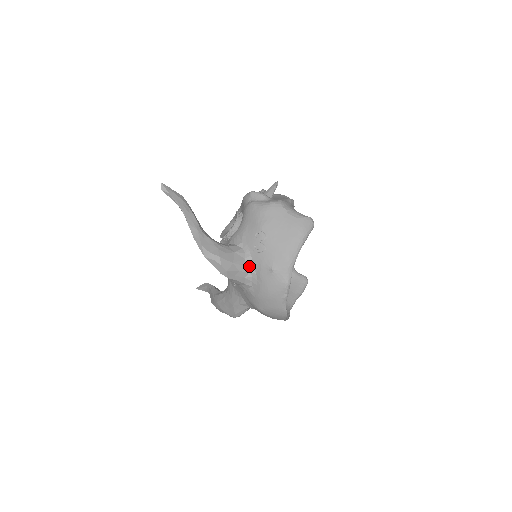
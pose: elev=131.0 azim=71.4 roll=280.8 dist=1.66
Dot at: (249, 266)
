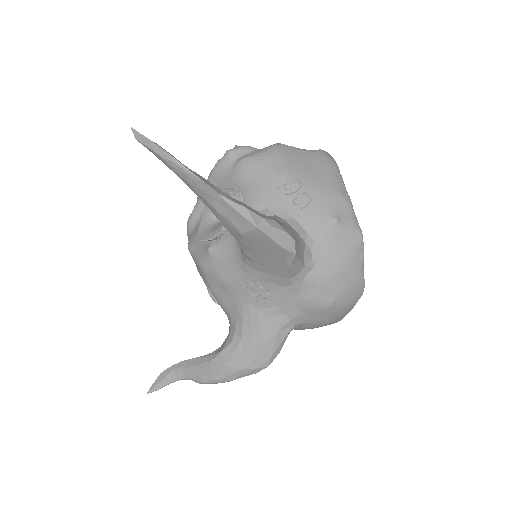
Dot at: (301, 233)
